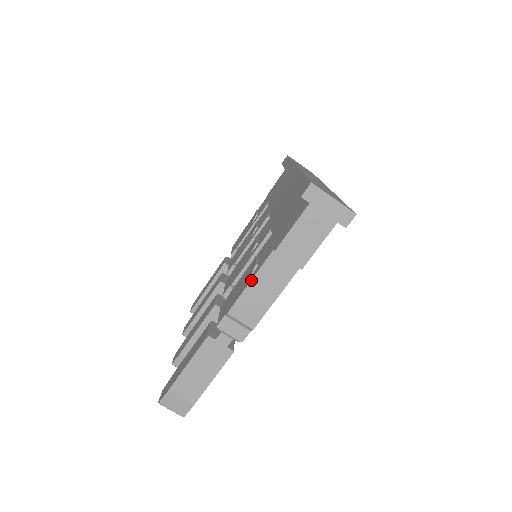
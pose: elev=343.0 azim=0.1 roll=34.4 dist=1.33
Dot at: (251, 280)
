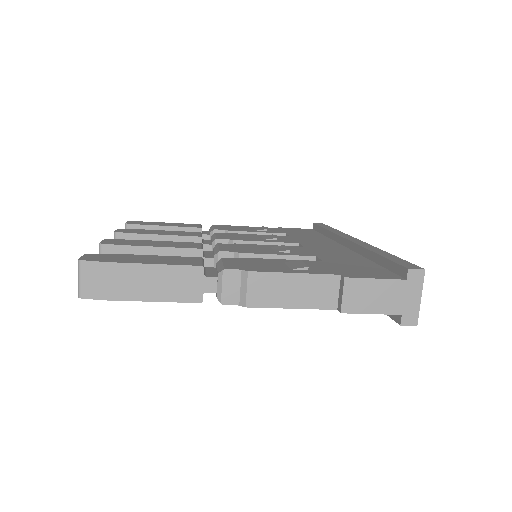
Dot at: (298, 273)
